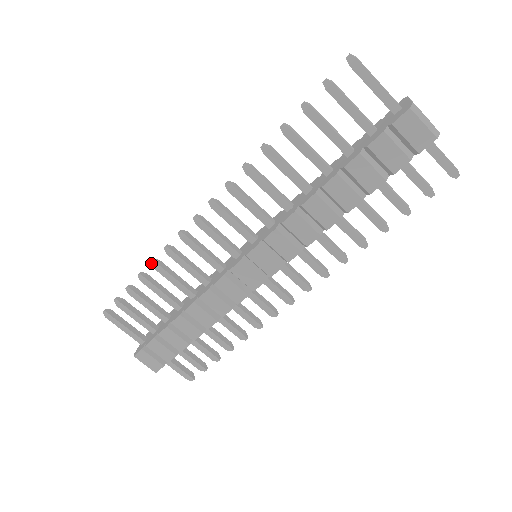
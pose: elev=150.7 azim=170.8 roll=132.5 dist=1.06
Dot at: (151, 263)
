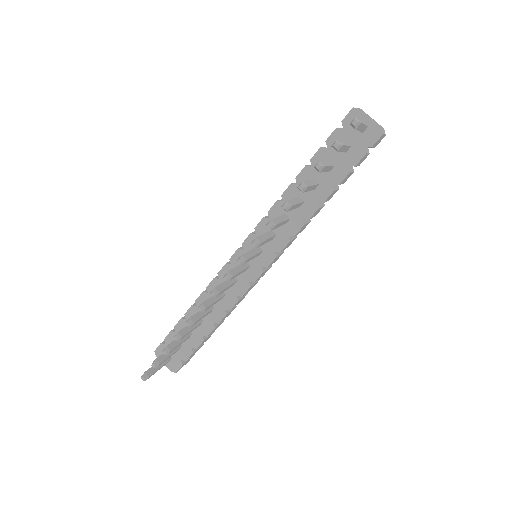
Dot at: (189, 326)
